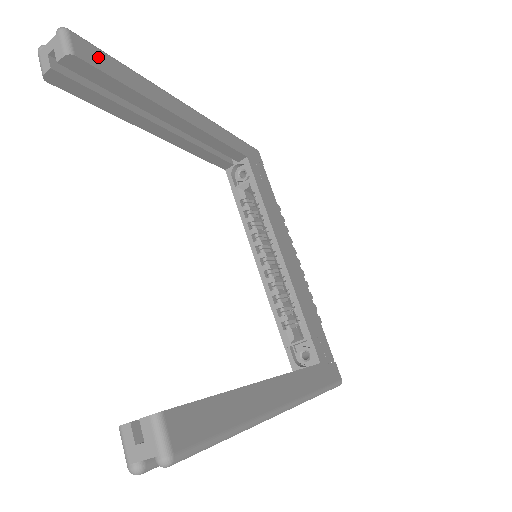
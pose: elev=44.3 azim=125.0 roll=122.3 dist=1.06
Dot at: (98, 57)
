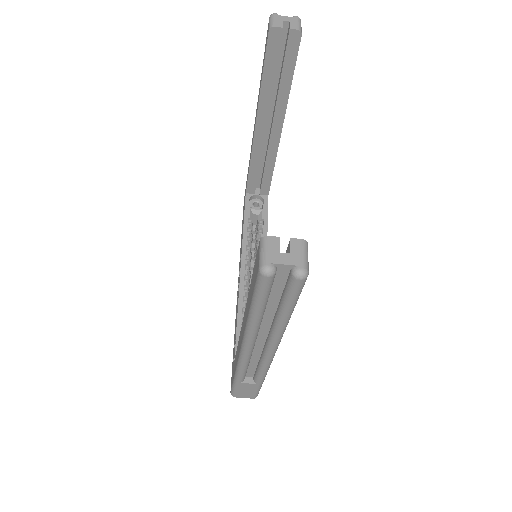
Dot at: occluded
